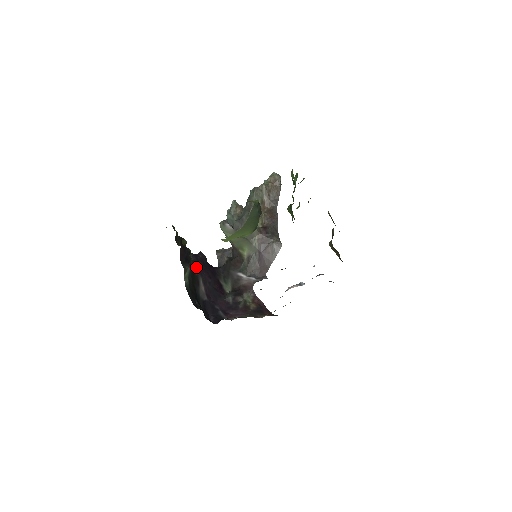
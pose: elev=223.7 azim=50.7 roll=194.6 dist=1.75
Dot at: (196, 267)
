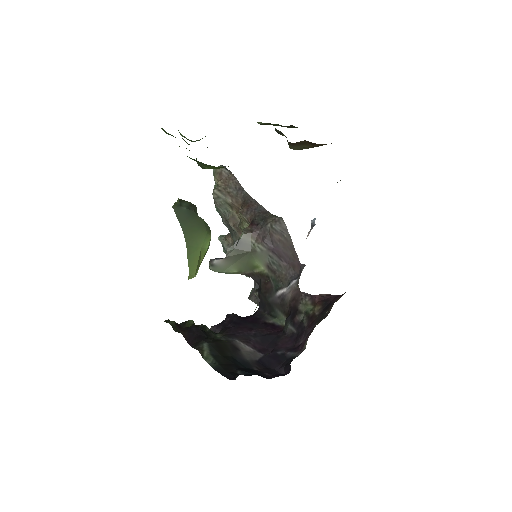
Dot at: (225, 335)
